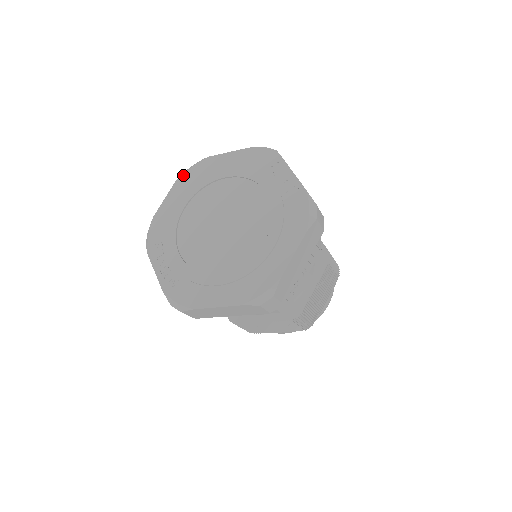
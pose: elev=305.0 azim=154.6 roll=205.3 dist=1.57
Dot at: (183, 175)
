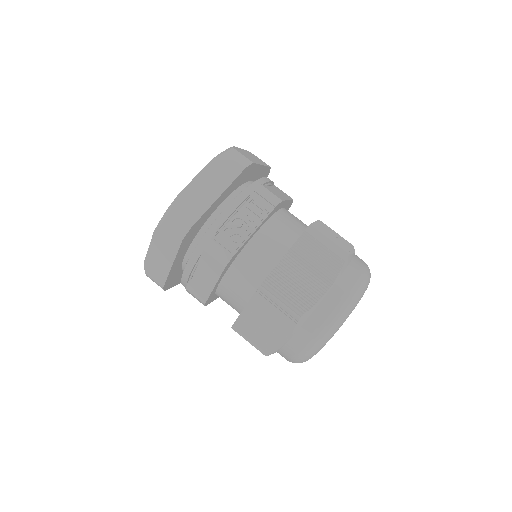
Dot at: occluded
